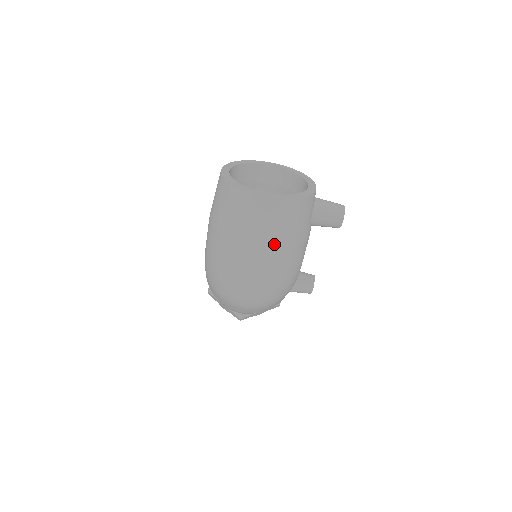
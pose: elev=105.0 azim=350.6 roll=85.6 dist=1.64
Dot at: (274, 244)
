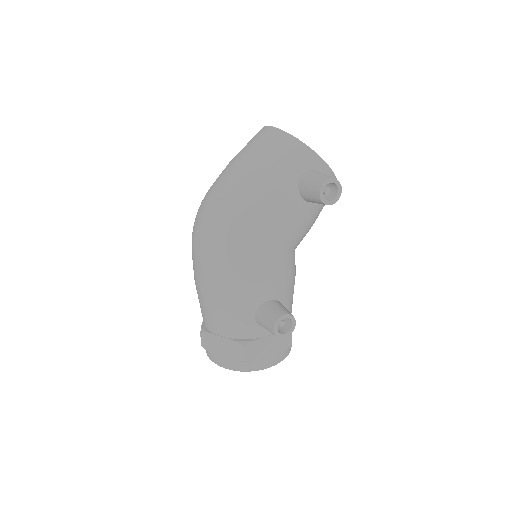
Dot at: (247, 163)
